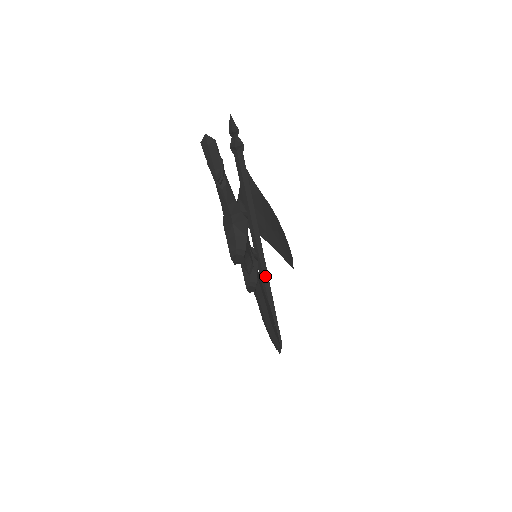
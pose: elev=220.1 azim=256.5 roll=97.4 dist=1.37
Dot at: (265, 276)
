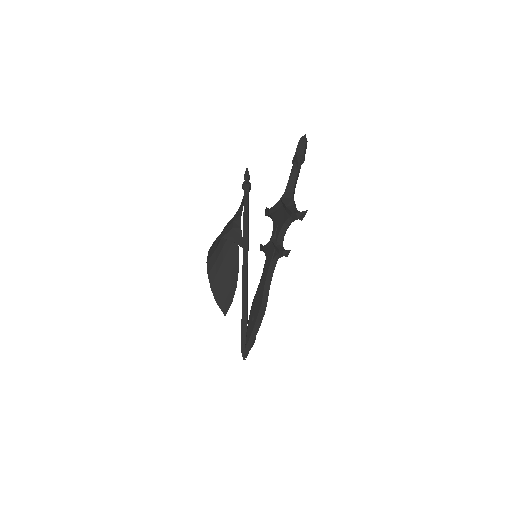
Dot at: (247, 283)
